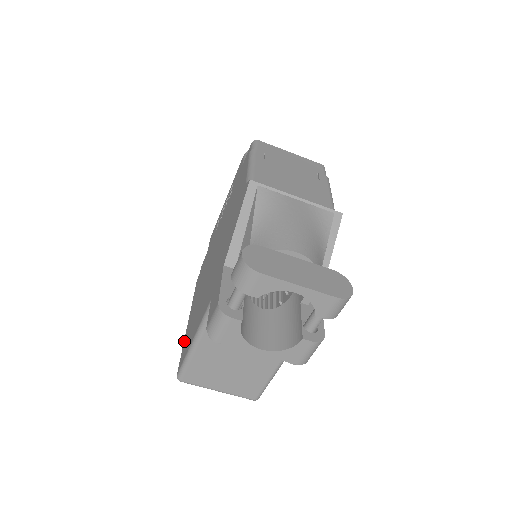
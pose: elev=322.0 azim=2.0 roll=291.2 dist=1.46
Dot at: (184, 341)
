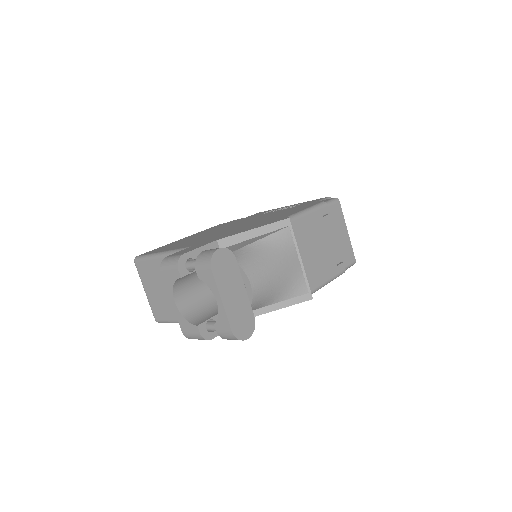
Dot at: (165, 245)
